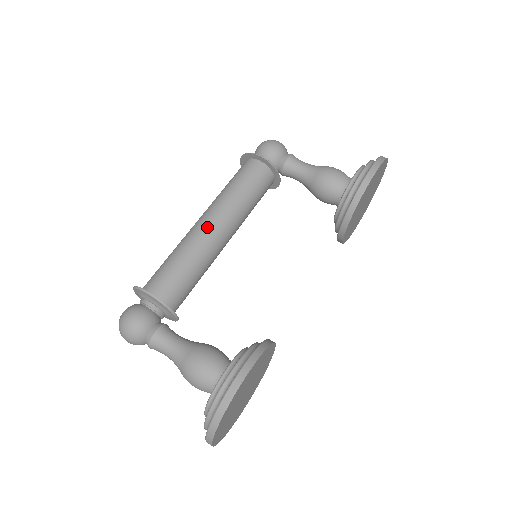
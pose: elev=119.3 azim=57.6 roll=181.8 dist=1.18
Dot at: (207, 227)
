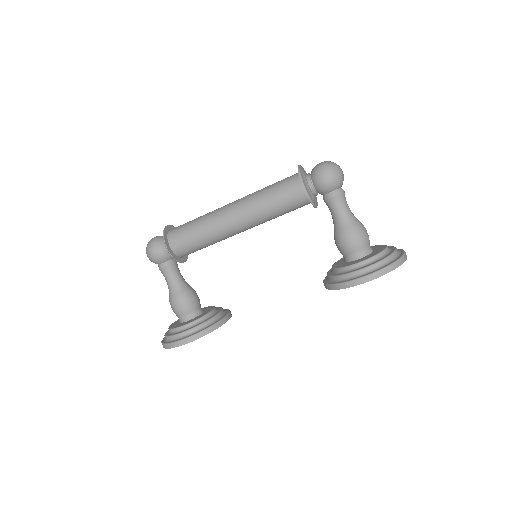
Dot at: (229, 221)
